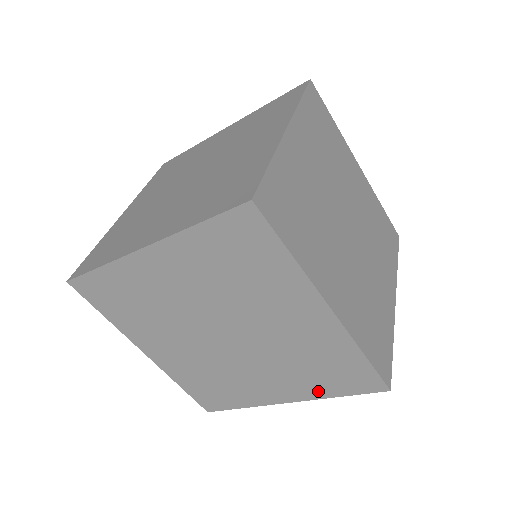
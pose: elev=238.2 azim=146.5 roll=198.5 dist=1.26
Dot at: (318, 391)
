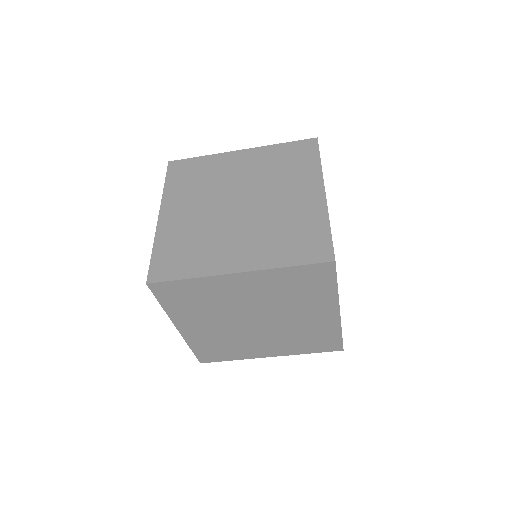
Dot at: (298, 351)
